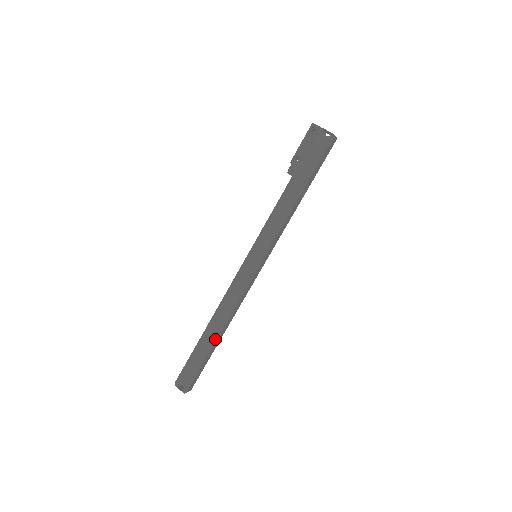
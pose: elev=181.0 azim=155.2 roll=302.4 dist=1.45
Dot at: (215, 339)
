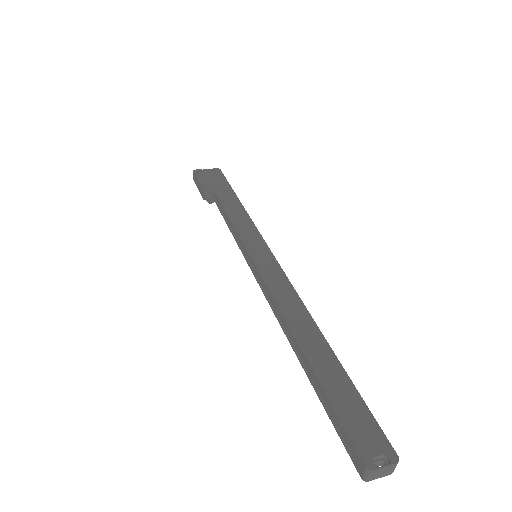
Dot at: (326, 345)
